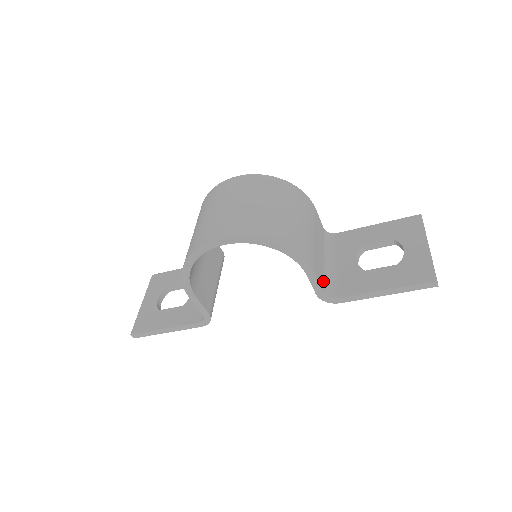
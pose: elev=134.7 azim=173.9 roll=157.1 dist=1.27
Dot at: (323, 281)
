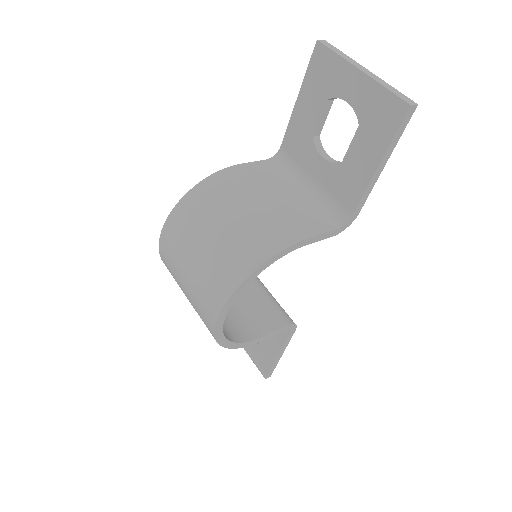
Dot at: (324, 218)
